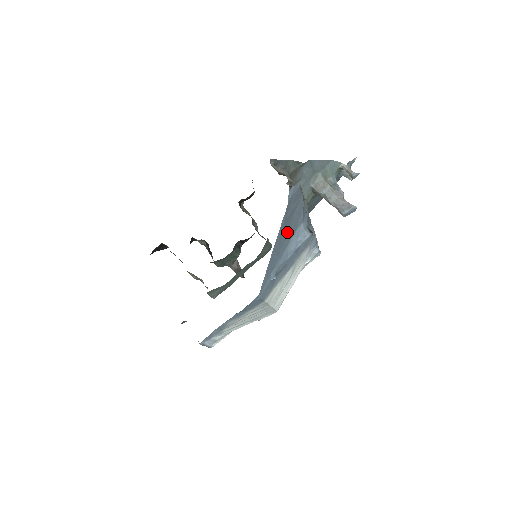
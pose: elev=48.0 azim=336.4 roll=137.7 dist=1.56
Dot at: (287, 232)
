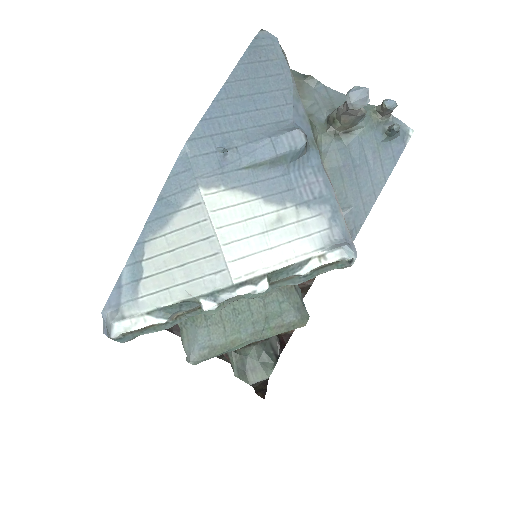
Dot at: (258, 99)
